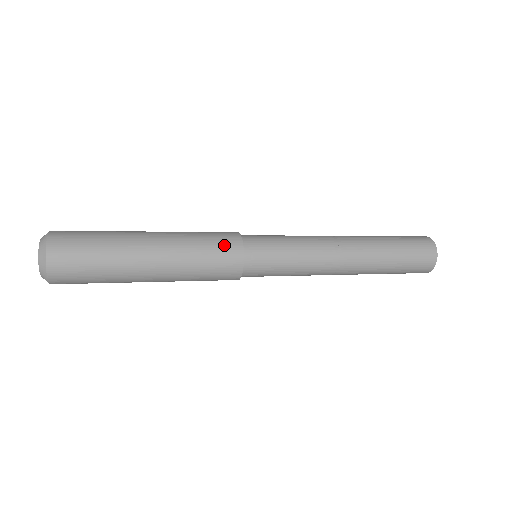
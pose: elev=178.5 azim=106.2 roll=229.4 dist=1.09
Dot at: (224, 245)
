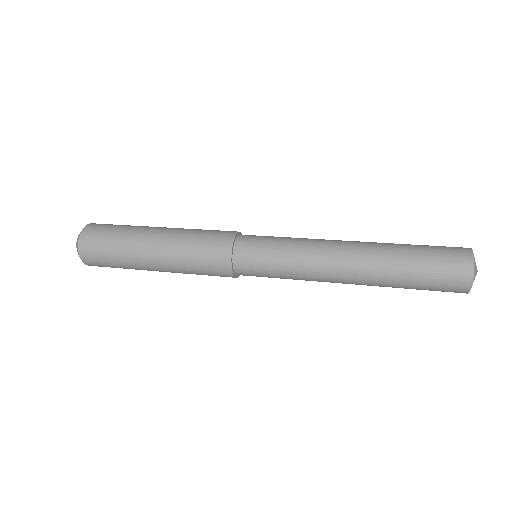
Dot at: (216, 238)
